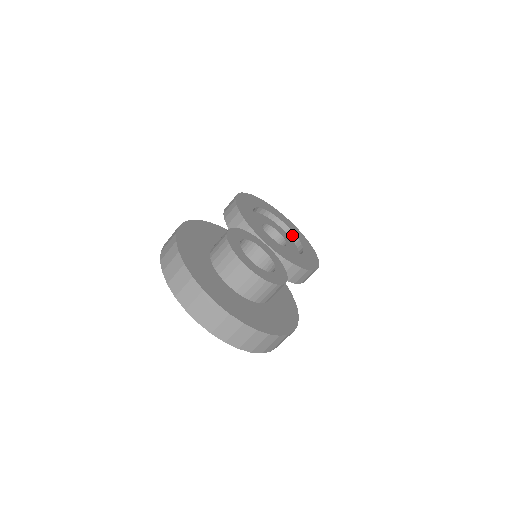
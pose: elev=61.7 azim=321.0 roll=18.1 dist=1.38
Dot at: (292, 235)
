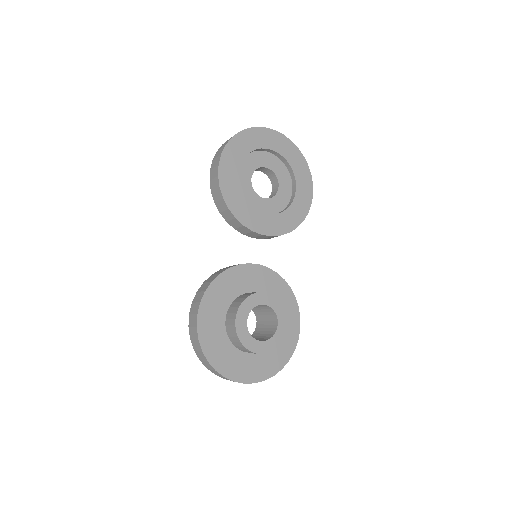
Dot at: (282, 159)
